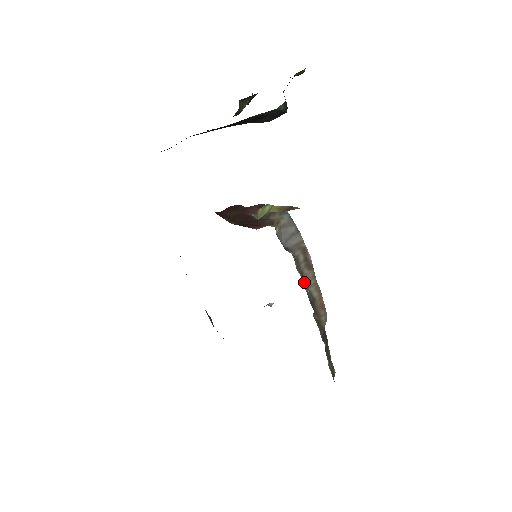
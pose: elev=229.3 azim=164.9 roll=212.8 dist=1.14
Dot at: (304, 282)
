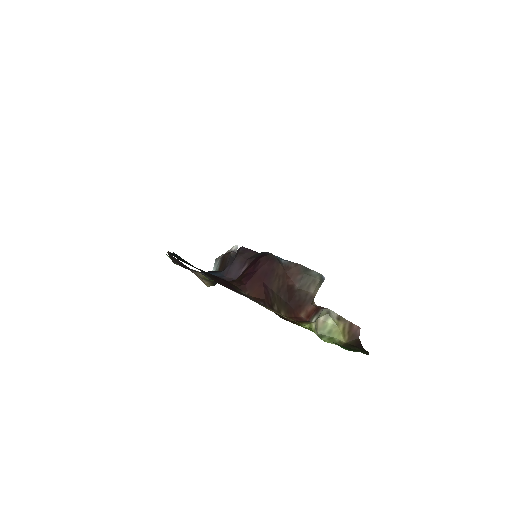
Dot at: occluded
